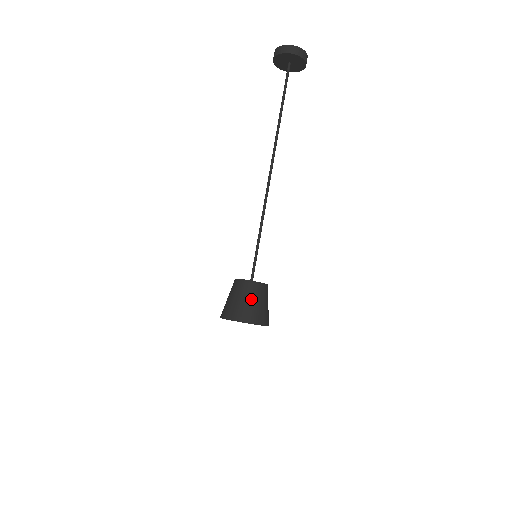
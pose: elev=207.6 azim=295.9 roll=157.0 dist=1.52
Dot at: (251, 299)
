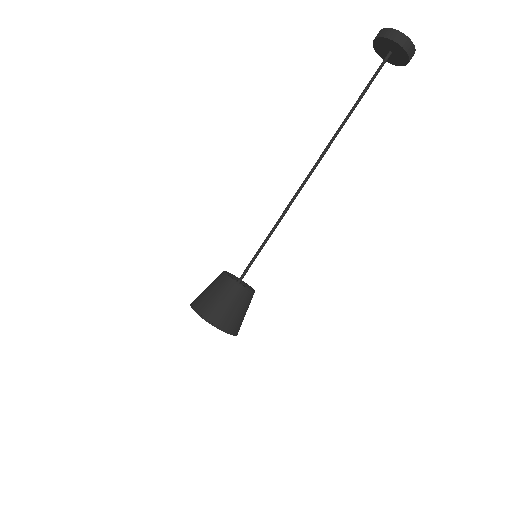
Dot at: (224, 299)
